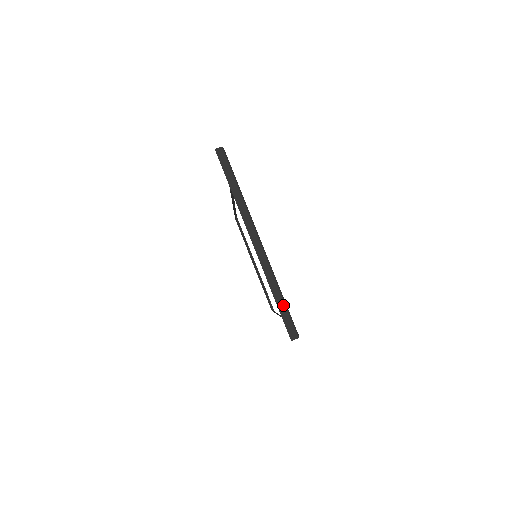
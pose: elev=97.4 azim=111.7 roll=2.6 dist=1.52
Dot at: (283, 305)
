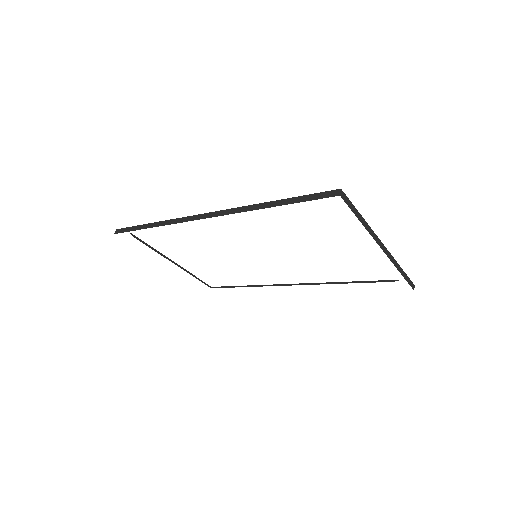
Dot at: (405, 274)
